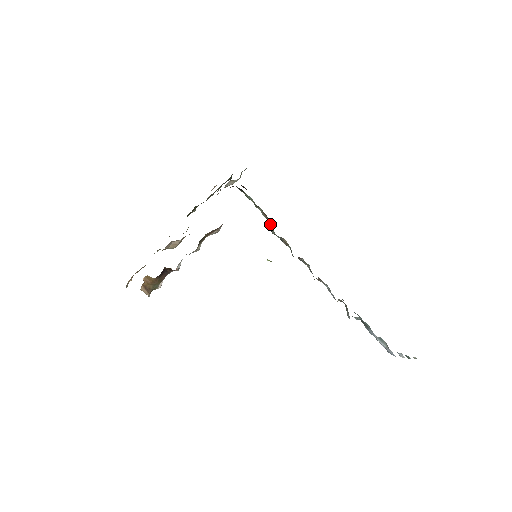
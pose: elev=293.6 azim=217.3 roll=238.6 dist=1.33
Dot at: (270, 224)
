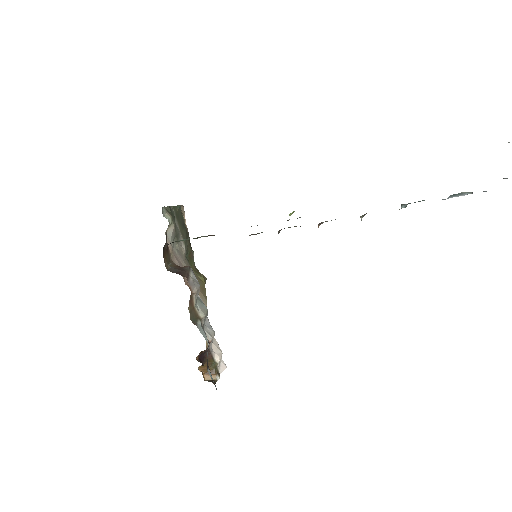
Dot at: occluded
